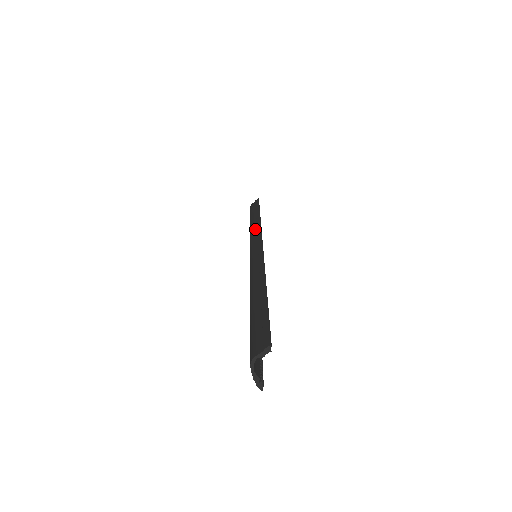
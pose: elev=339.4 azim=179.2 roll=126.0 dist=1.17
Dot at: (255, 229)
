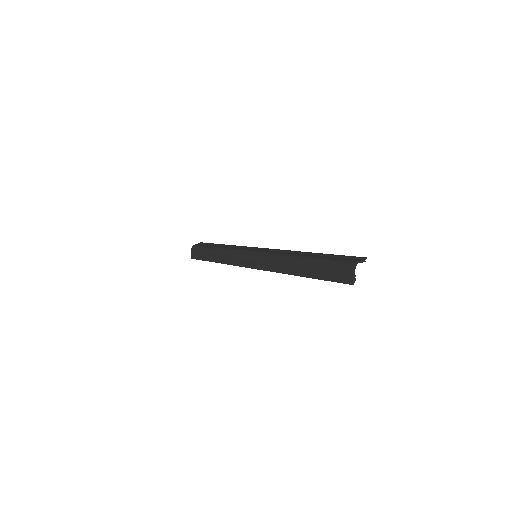
Dot at: (236, 247)
